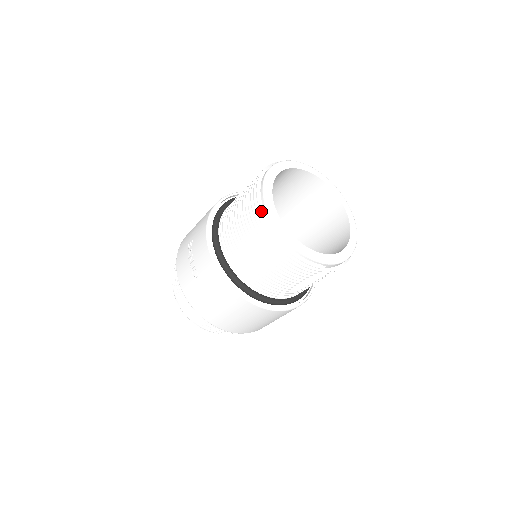
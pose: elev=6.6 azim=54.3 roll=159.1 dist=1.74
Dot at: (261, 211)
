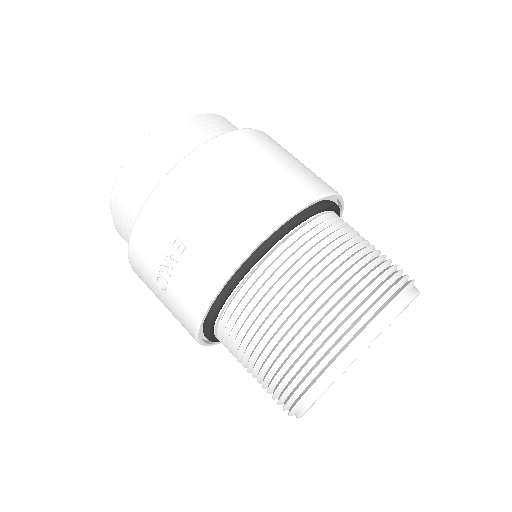
Dot at: (302, 400)
